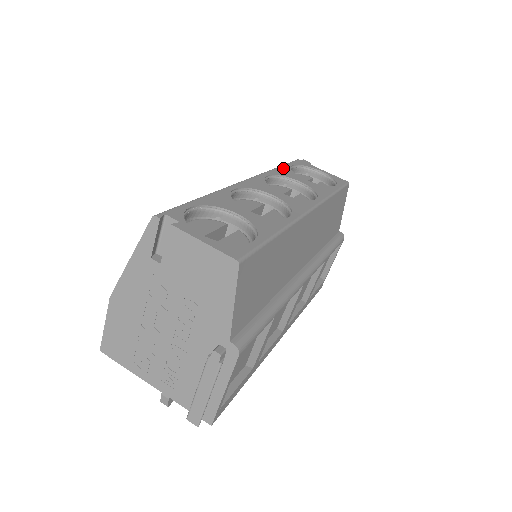
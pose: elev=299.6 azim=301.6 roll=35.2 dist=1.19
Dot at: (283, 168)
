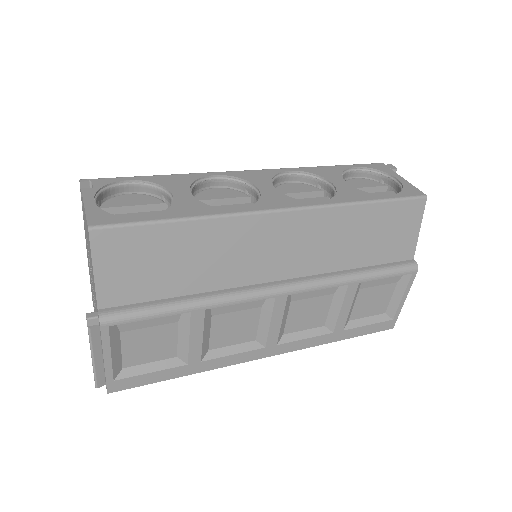
Dot at: (332, 167)
